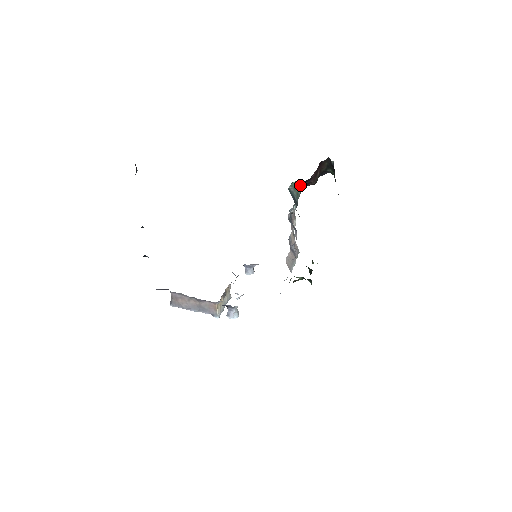
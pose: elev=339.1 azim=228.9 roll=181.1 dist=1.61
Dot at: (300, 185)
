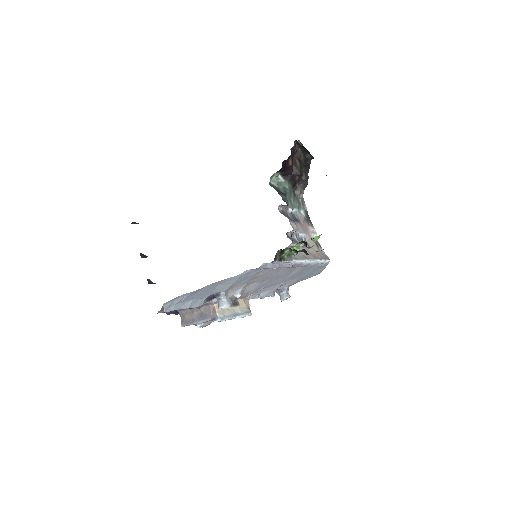
Dot at: (284, 179)
